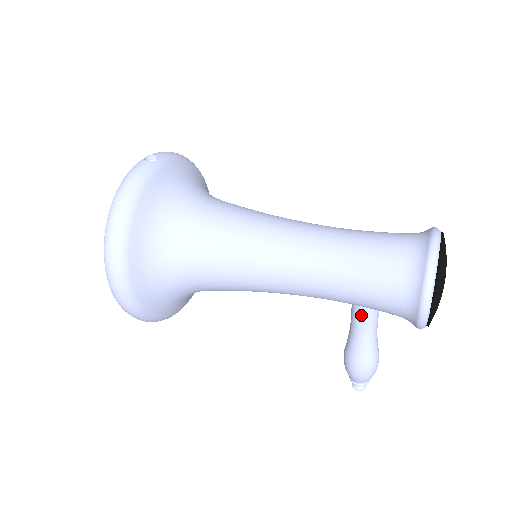
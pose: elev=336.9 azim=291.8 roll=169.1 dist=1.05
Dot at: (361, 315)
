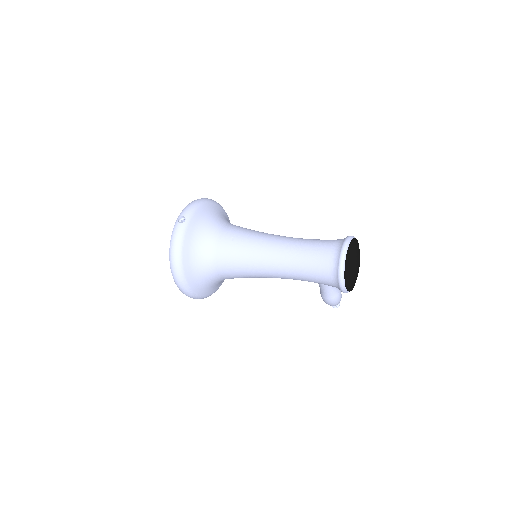
Dot at: occluded
